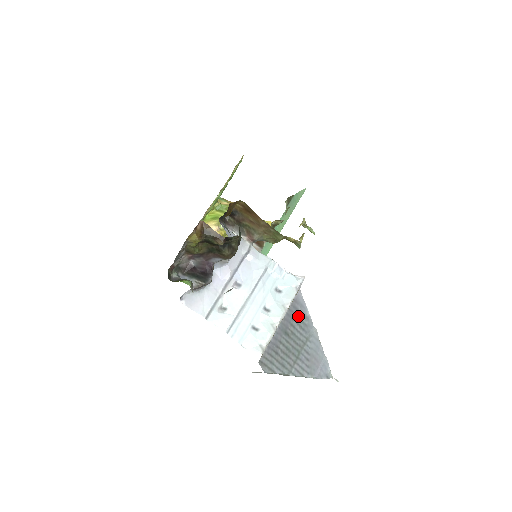
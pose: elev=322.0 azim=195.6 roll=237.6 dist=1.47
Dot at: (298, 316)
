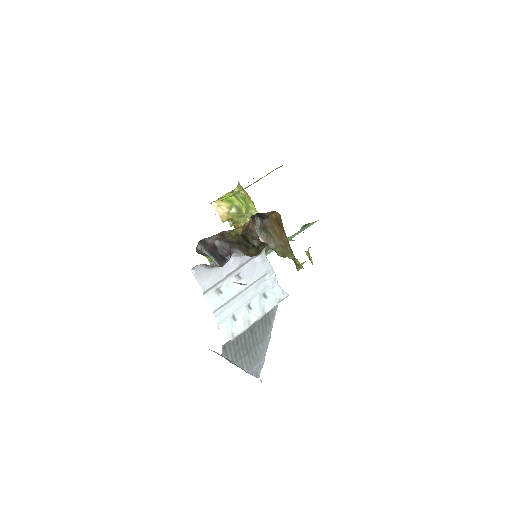
Dot at: (266, 321)
